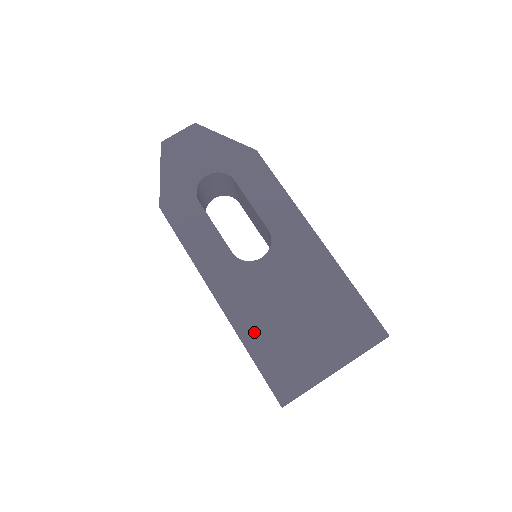
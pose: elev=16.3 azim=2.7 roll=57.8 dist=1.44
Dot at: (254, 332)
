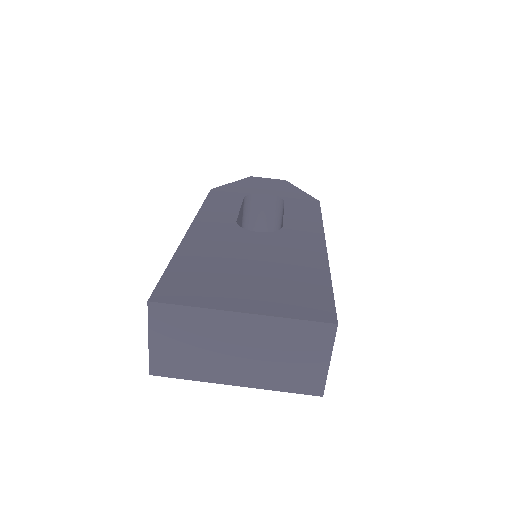
Dot at: (194, 254)
